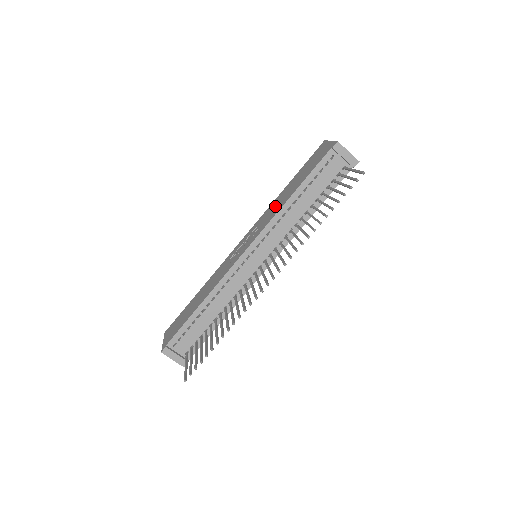
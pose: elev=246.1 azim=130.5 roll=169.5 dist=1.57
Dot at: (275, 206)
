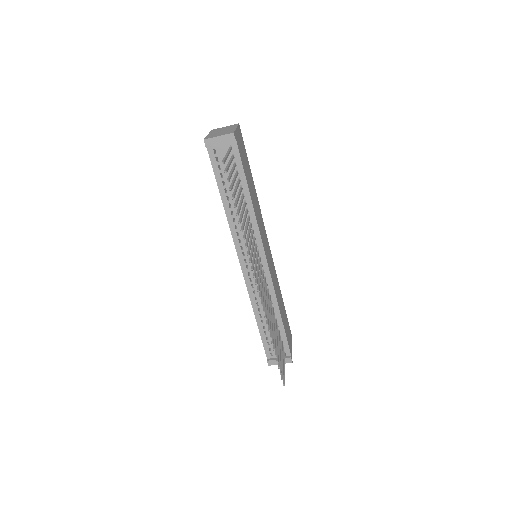
Dot at: occluded
